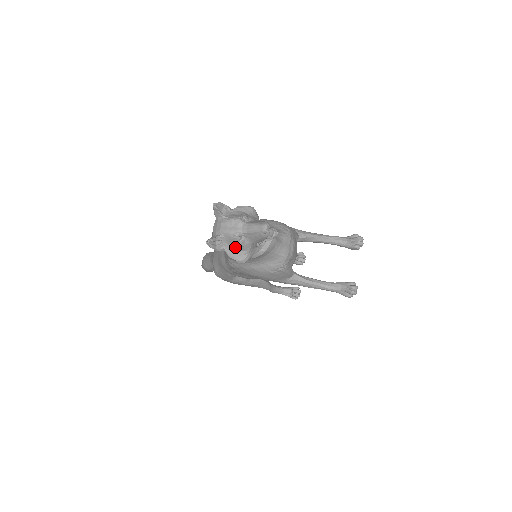
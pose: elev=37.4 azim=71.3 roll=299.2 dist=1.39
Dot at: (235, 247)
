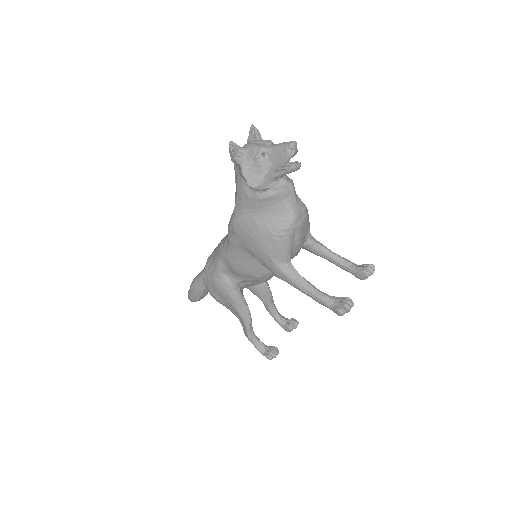
Dot at: (253, 165)
